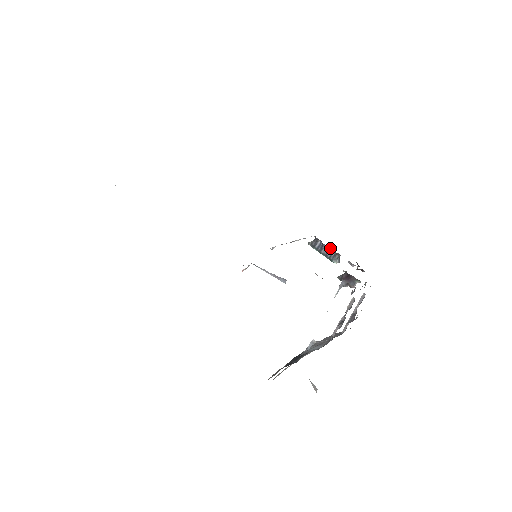
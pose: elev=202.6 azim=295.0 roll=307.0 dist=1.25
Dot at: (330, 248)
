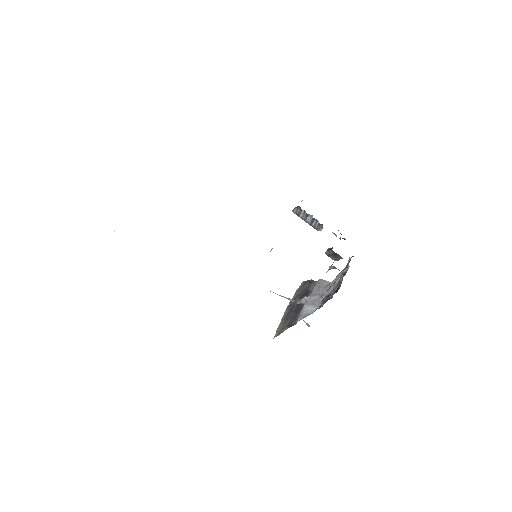
Dot at: (314, 218)
